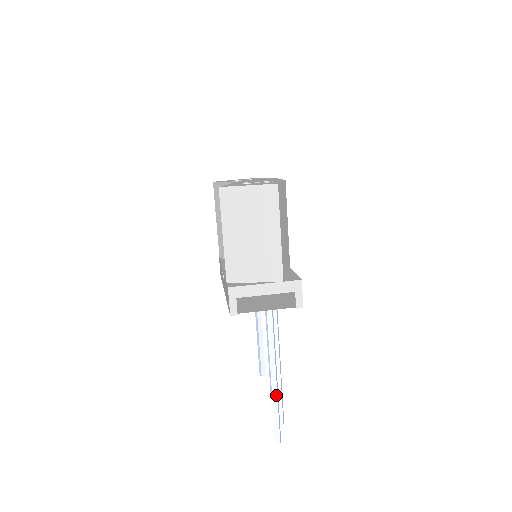
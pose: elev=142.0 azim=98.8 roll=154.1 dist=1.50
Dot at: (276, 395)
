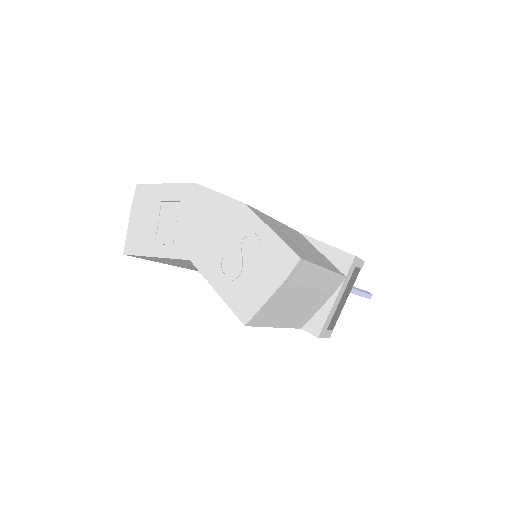
Dot at: (359, 292)
